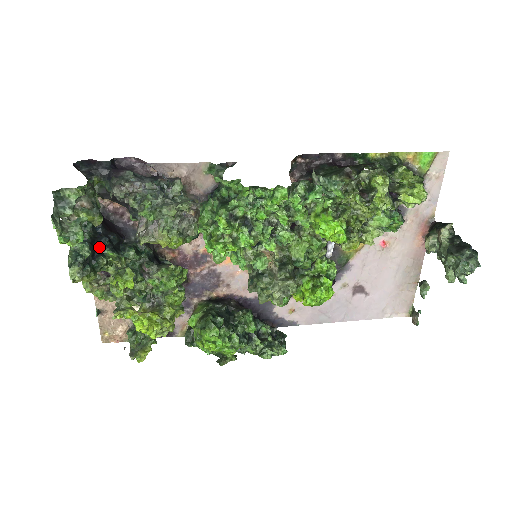
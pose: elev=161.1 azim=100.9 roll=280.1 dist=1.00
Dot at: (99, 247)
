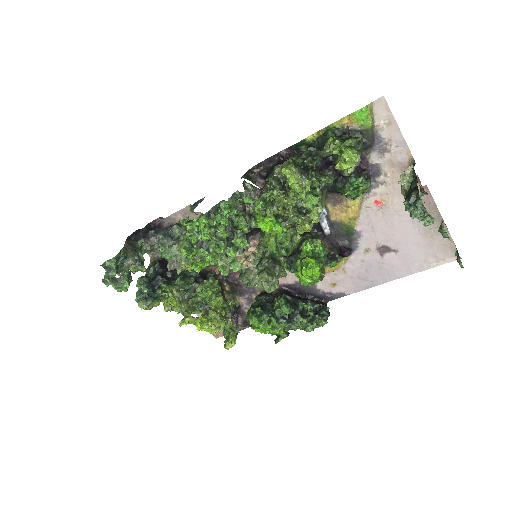
Dot at: (156, 283)
